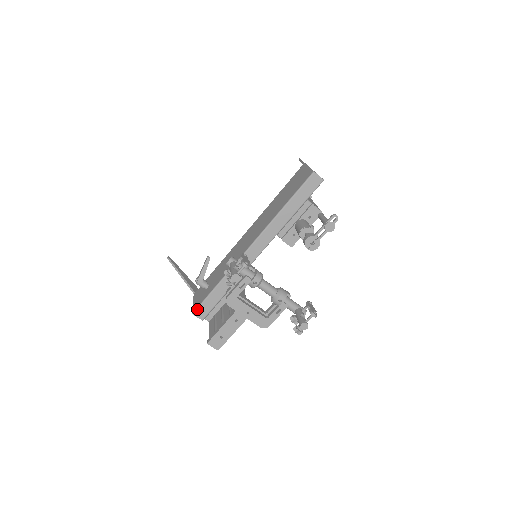
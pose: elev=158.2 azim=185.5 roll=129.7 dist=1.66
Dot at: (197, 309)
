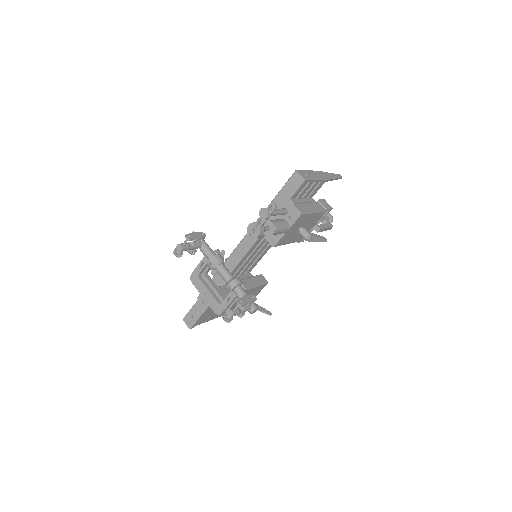
Dot at: (200, 294)
